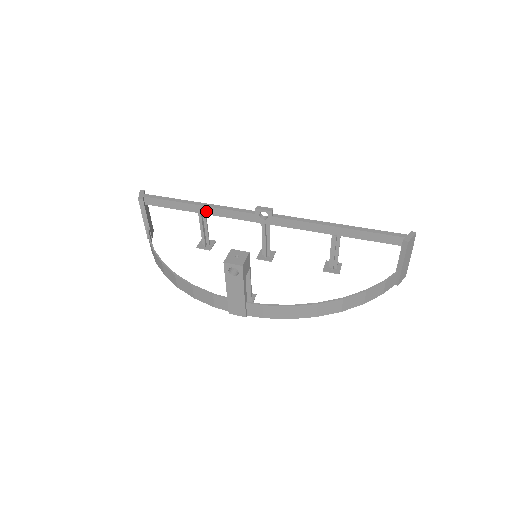
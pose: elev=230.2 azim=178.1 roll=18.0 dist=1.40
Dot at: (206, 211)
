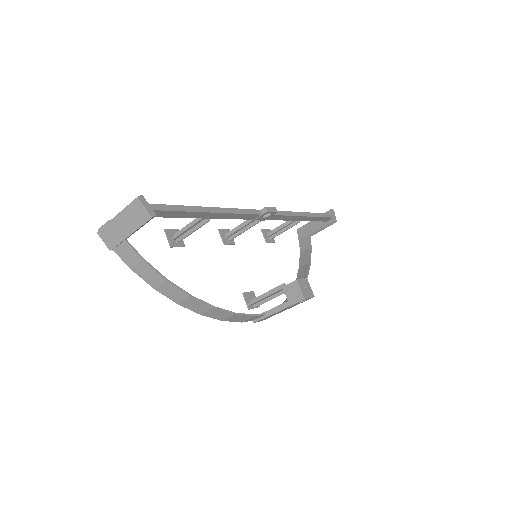
Dot at: (217, 216)
